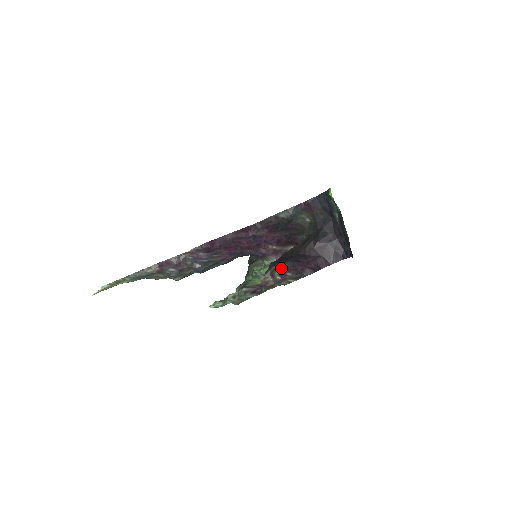
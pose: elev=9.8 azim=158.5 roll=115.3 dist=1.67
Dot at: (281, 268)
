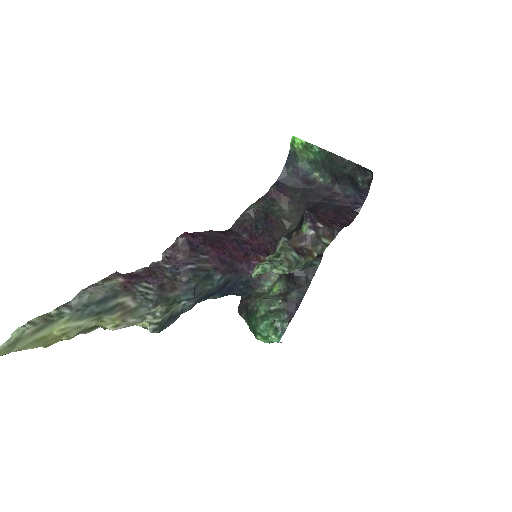
Dot at: (307, 214)
